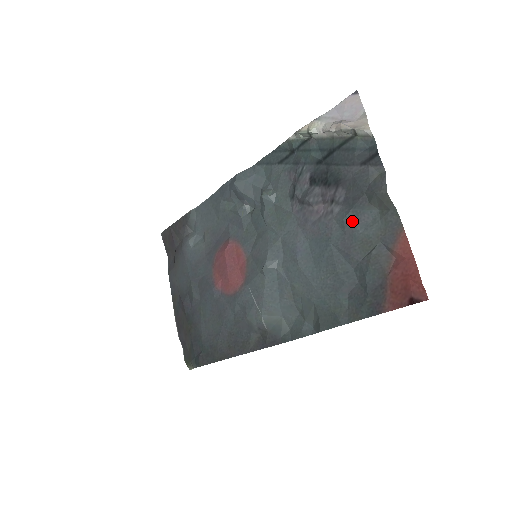
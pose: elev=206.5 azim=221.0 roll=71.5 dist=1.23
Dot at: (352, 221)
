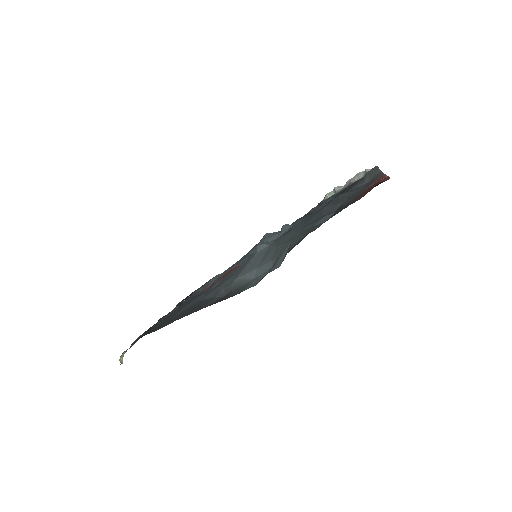
Dot at: (346, 193)
